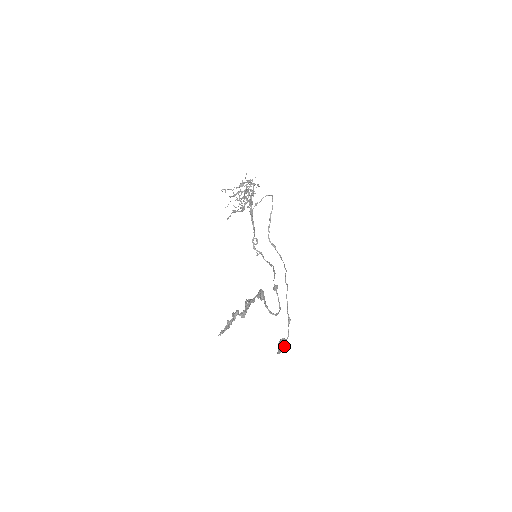
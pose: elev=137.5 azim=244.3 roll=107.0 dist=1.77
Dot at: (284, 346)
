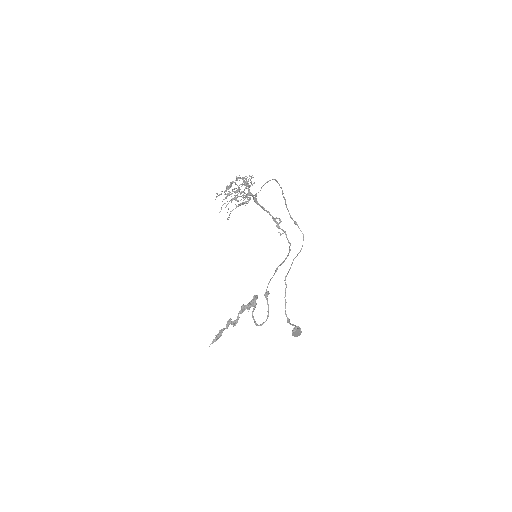
Dot at: (300, 332)
